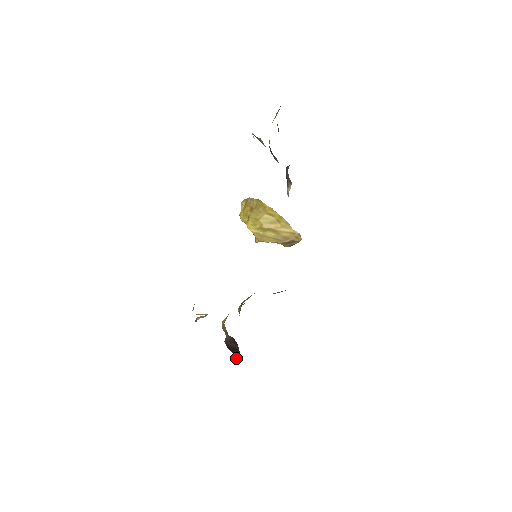
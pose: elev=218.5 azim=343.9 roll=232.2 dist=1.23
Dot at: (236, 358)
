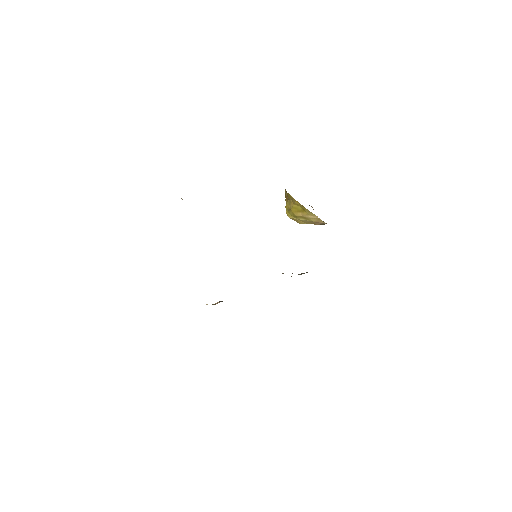
Dot at: occluded
